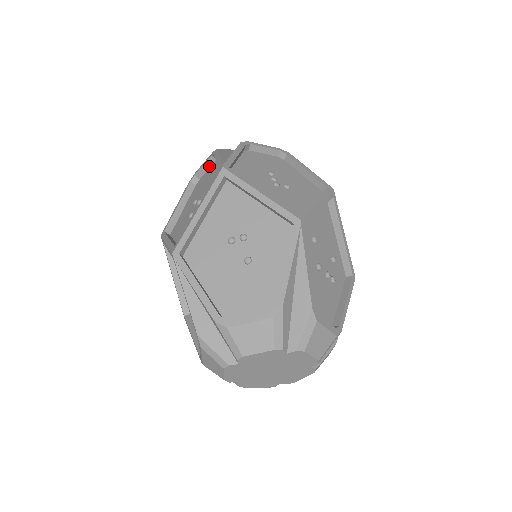
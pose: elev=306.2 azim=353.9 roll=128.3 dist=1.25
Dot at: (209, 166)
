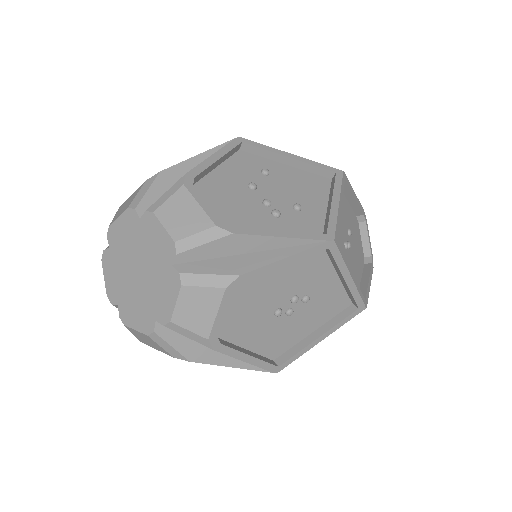
Dot at: occluded
